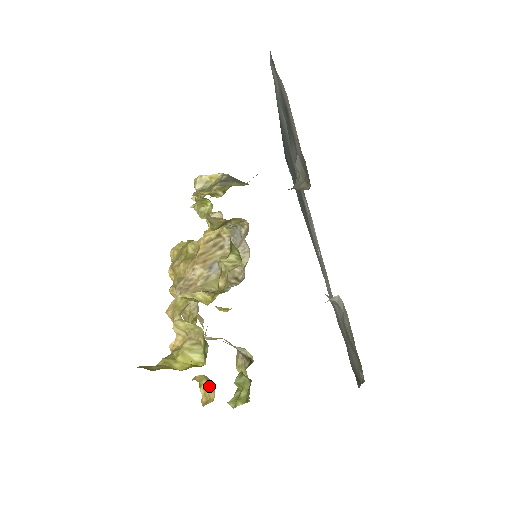
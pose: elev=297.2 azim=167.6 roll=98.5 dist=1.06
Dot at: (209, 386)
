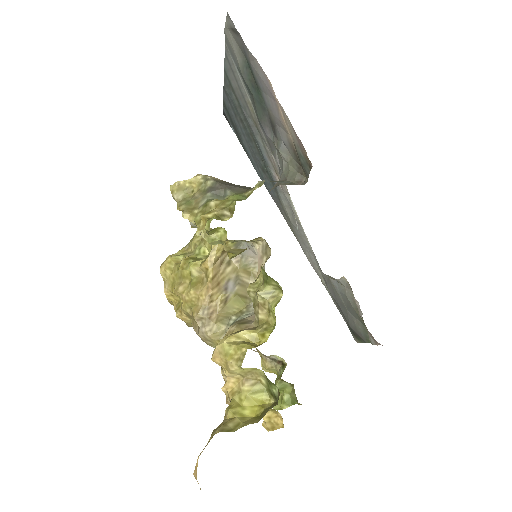
Dot at: (273, 414)
